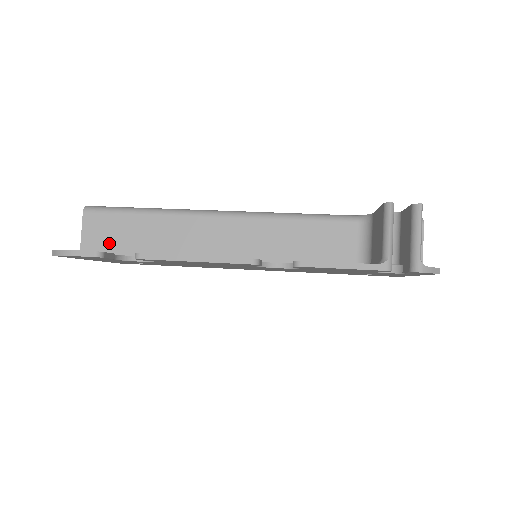
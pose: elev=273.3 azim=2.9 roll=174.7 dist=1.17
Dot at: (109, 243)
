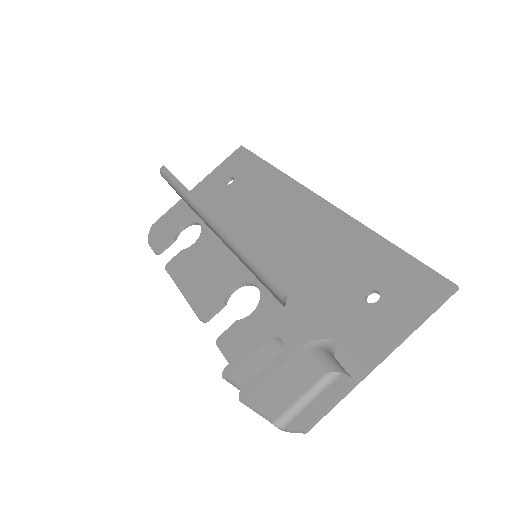
Dot at: occluded
